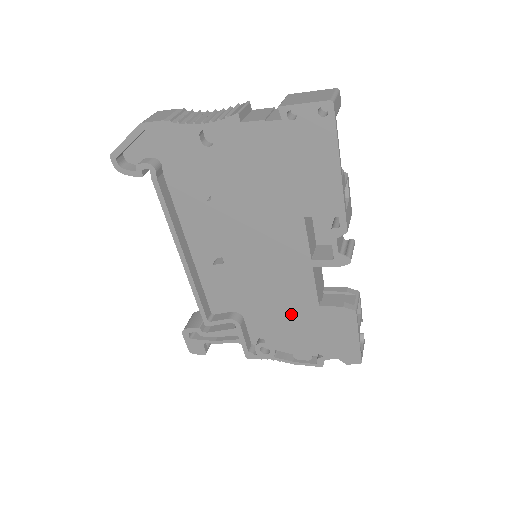
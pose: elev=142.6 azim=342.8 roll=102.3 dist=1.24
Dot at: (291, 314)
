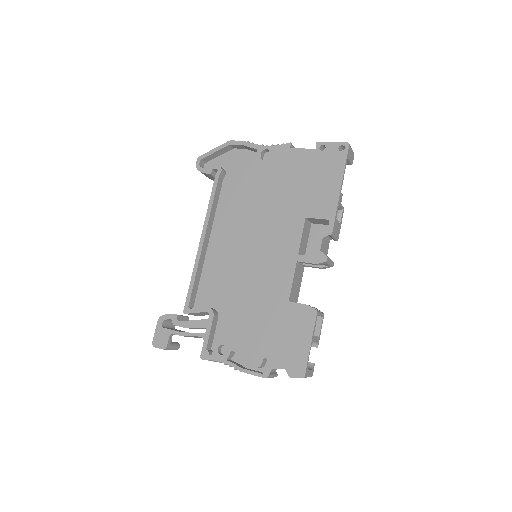
Dot at: (262, 308)
